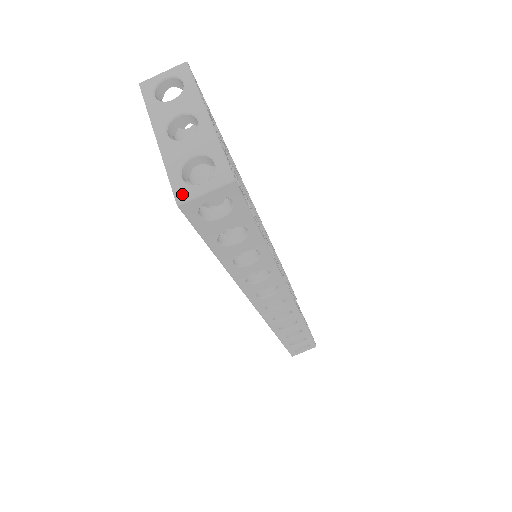
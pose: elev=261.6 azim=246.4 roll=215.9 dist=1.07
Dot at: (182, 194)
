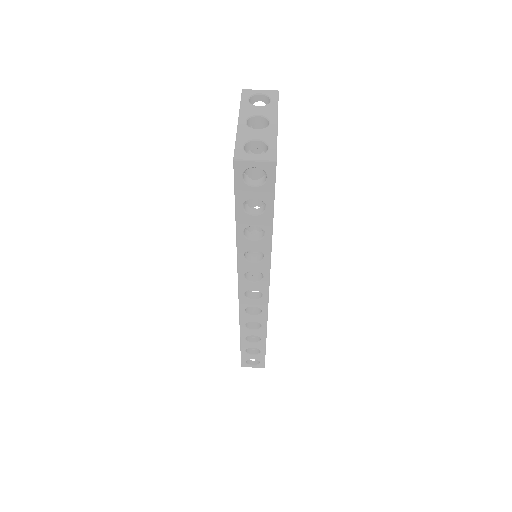
Dot at: (240, 155)
